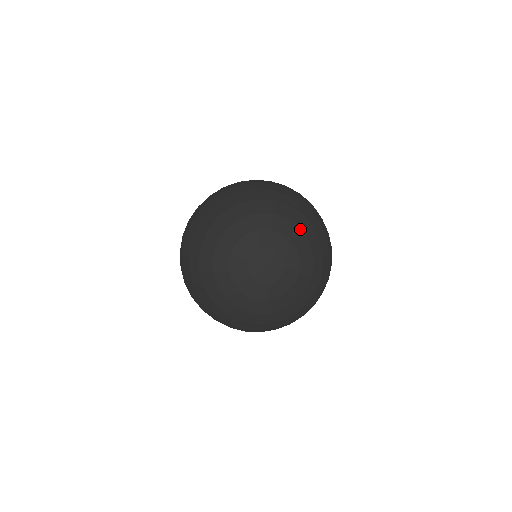
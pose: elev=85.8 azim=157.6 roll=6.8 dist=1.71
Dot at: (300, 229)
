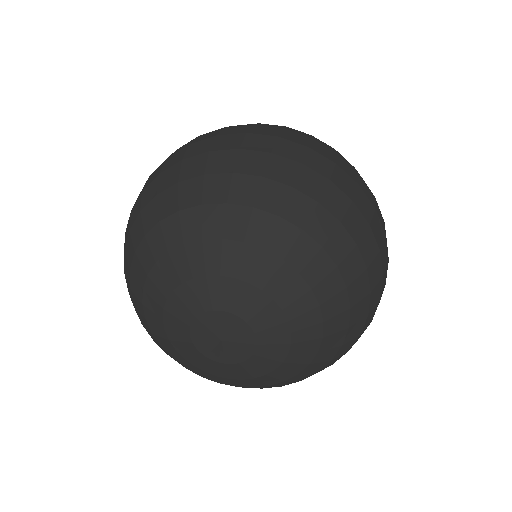
Dot at: (318, 305)
